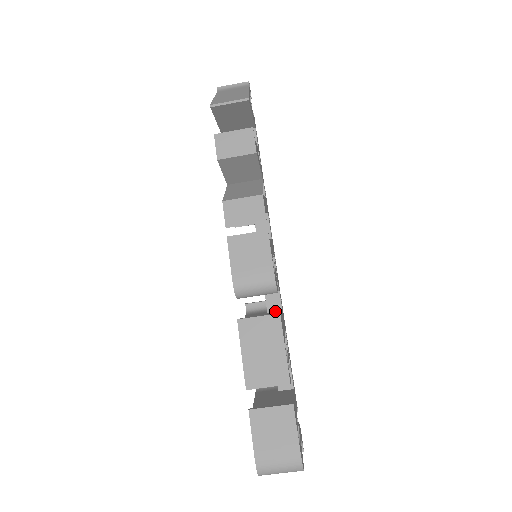
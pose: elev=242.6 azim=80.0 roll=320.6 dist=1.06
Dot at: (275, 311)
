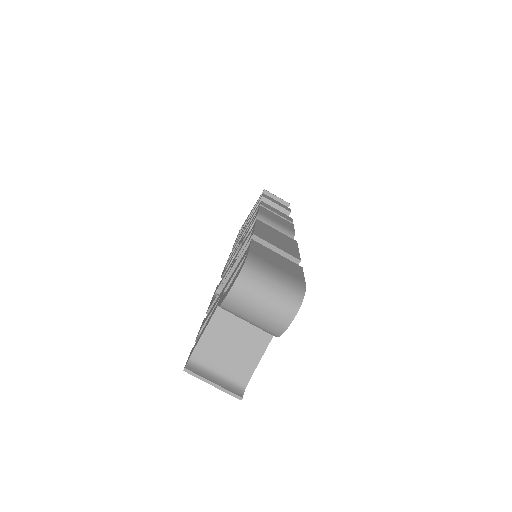
Dot at: occluded
